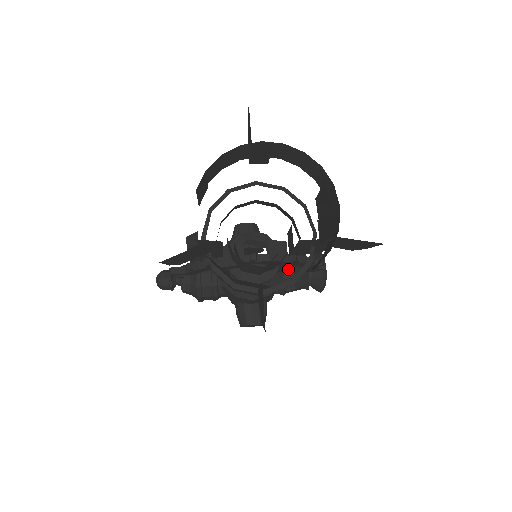
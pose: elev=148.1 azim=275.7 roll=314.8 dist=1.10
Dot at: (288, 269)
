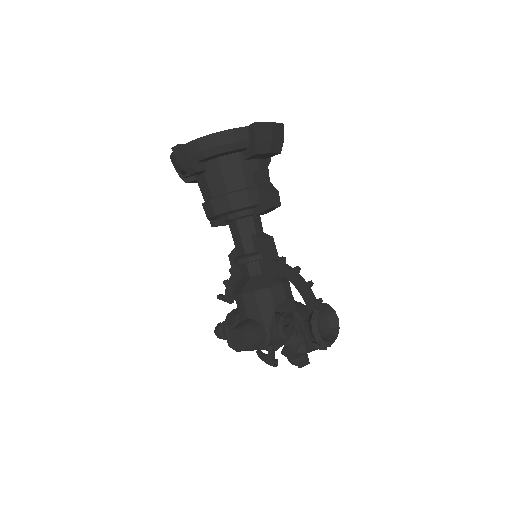
Dot at: occluded
